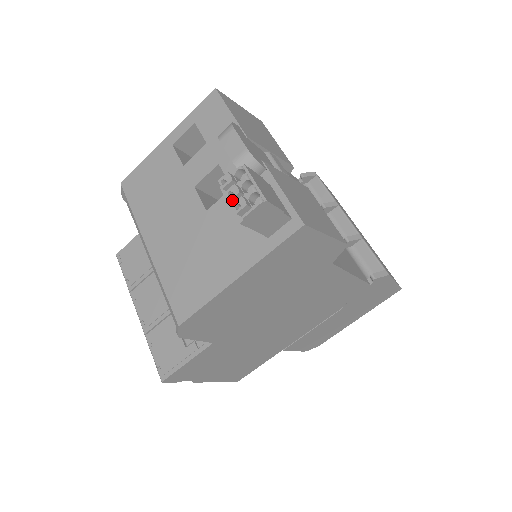
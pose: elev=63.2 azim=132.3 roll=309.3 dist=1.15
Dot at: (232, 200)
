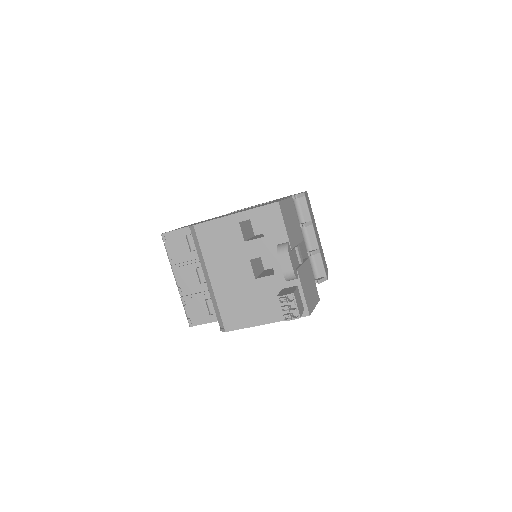
Dot at: (284, 312)
